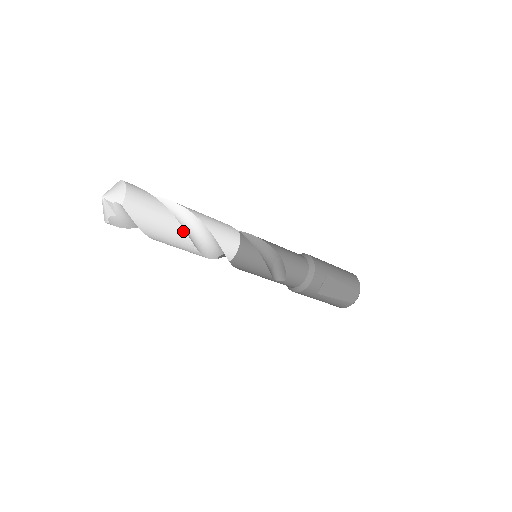
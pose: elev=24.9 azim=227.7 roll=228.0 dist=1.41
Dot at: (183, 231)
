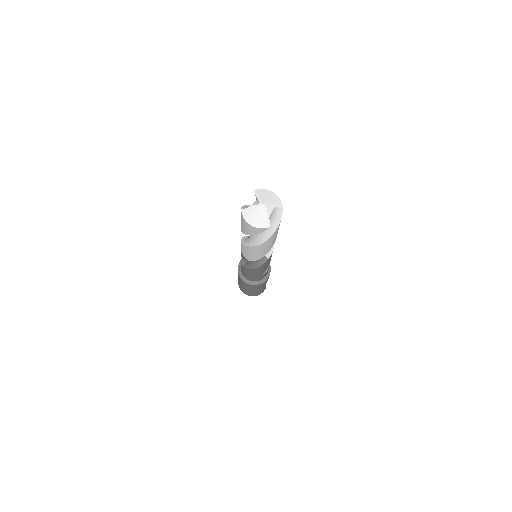
Dot at: occluded
